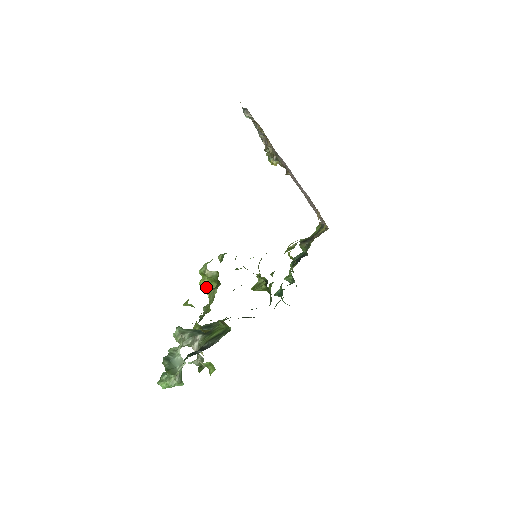
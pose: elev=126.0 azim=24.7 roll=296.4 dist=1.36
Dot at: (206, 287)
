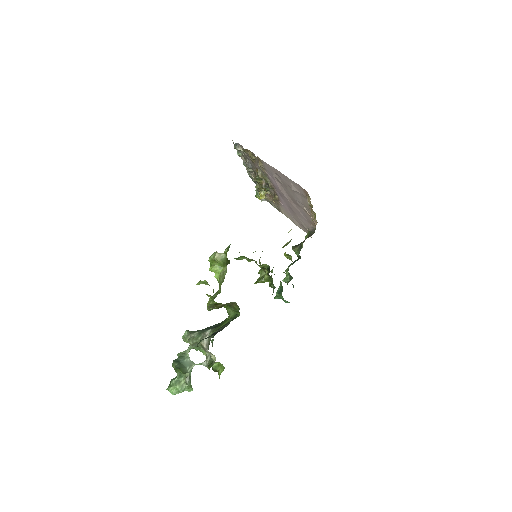
Dot at: (216, 272)
